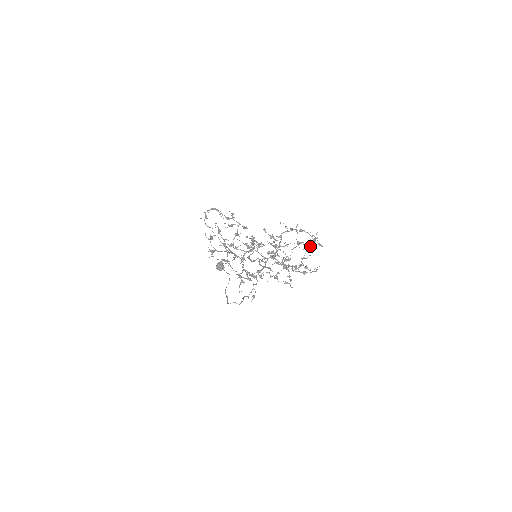
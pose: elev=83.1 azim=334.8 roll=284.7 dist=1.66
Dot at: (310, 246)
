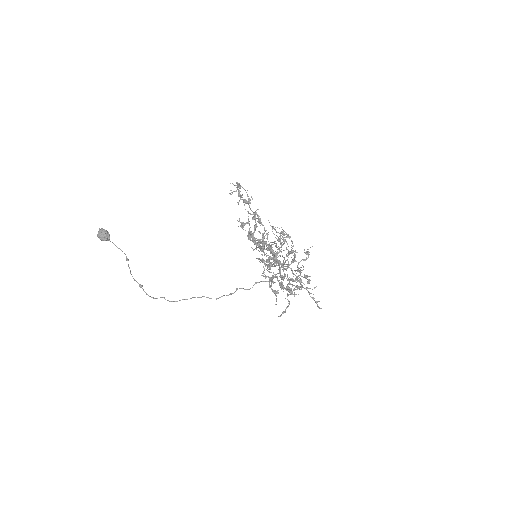
Dot at: (306, 259)
